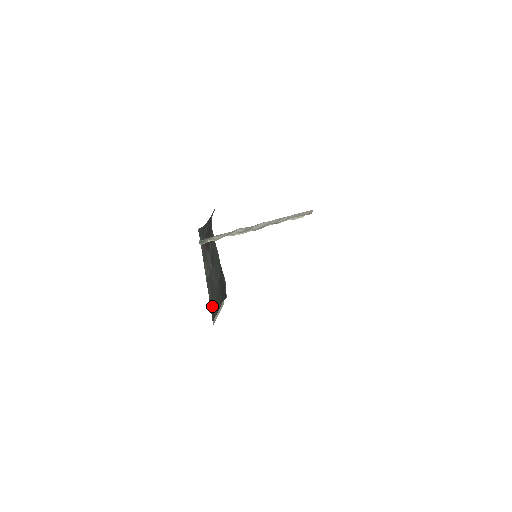
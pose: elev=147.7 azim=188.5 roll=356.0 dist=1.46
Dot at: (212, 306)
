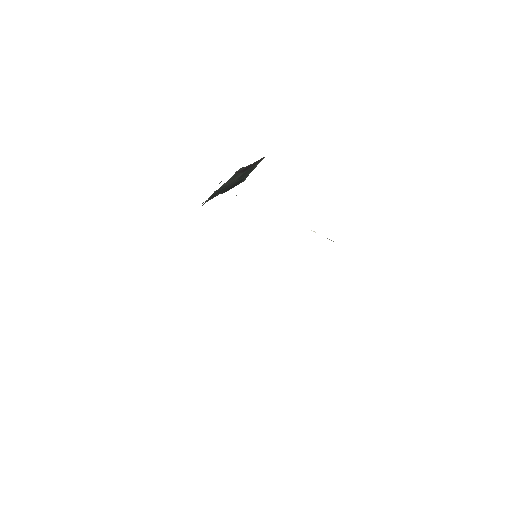
Dot at: (212, 196)
